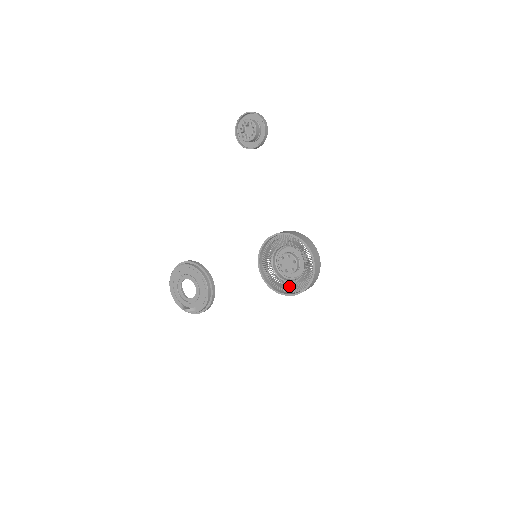
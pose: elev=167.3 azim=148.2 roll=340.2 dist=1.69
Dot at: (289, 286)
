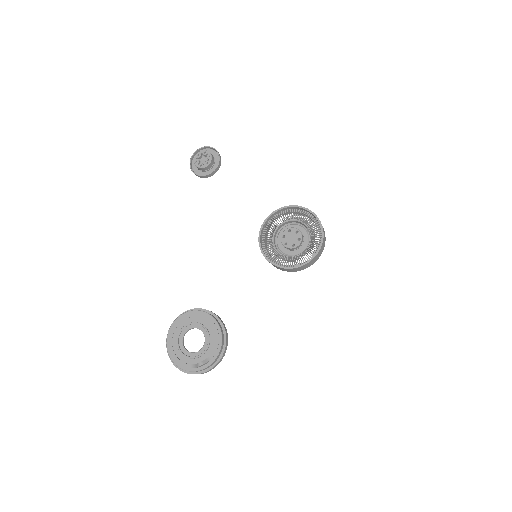
Dot at: occluded
